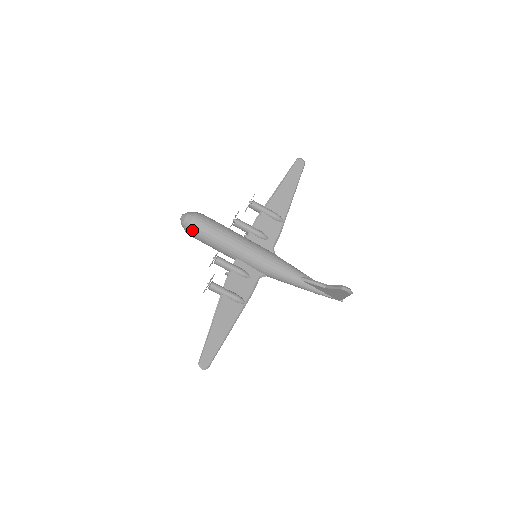
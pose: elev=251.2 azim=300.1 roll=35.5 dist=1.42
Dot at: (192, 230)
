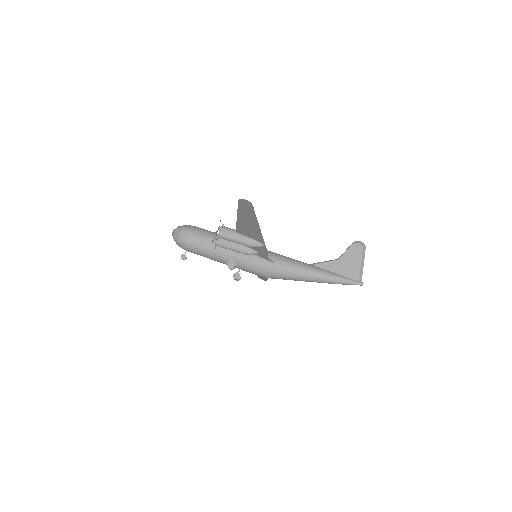
Dot at: (189, 227)
